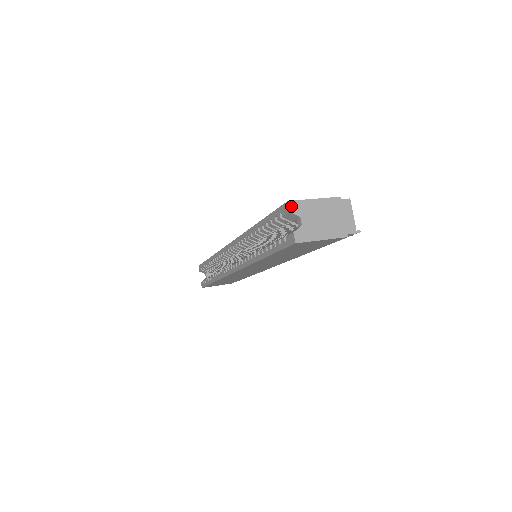
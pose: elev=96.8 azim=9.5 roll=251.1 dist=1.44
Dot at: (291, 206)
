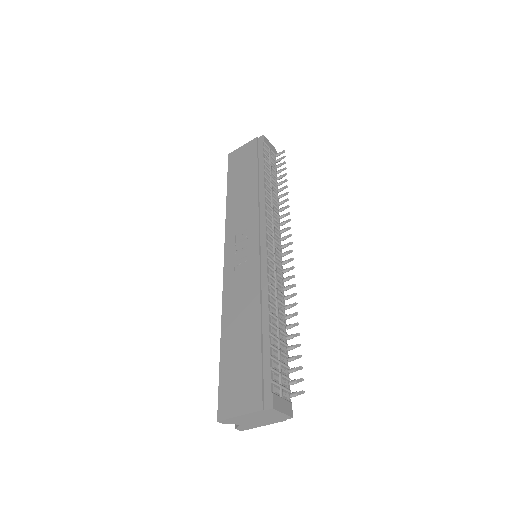
Dot at: (222, 422)
